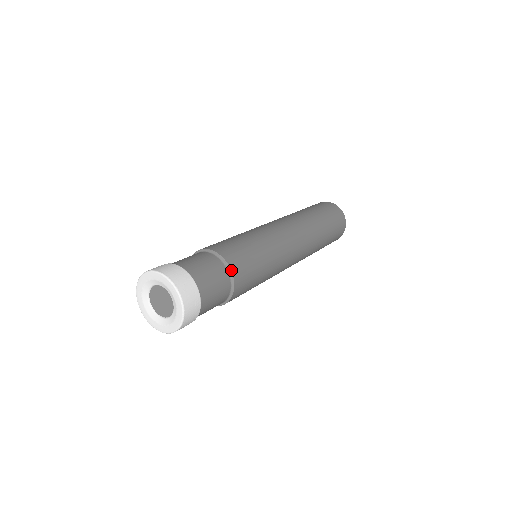
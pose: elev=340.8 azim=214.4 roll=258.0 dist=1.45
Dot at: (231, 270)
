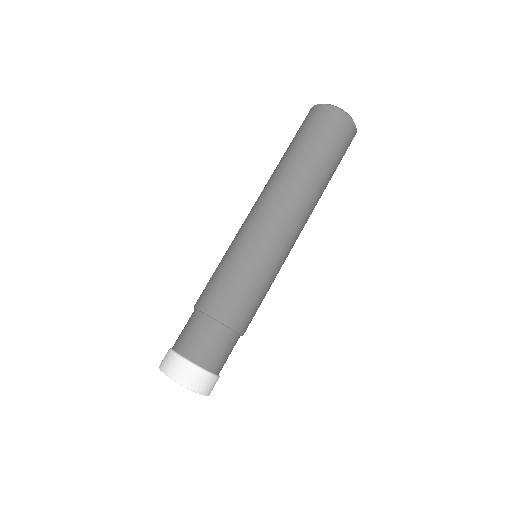
Dot at: (241, 334)
